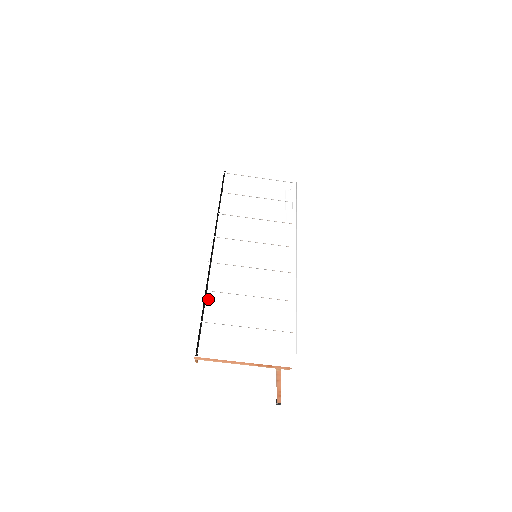
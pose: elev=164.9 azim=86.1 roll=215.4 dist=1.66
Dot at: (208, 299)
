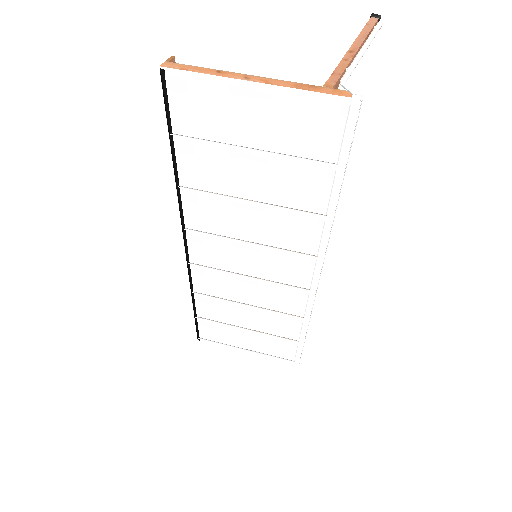
Dot at: (197, 302)
